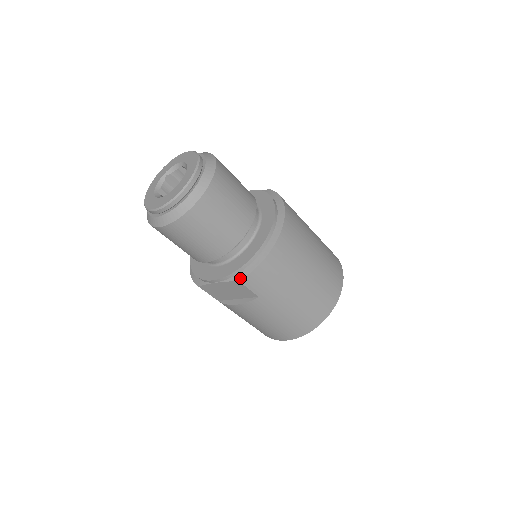
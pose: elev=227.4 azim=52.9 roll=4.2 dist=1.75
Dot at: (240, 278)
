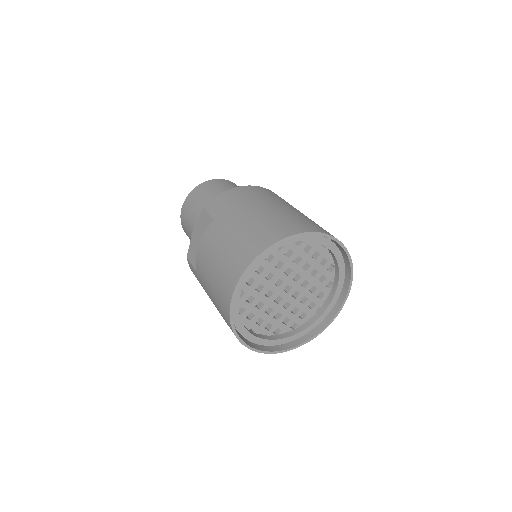
Dot at: (205, 207)
